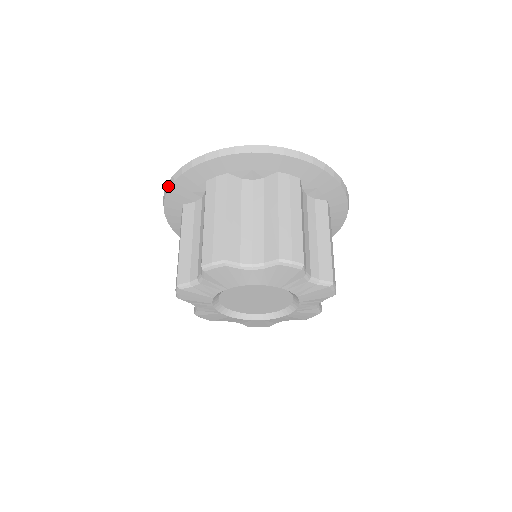
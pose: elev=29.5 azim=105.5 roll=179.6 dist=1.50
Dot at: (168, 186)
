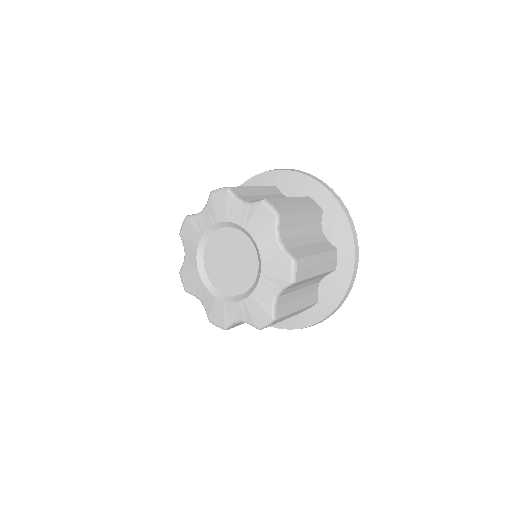
Dot at: occluded
